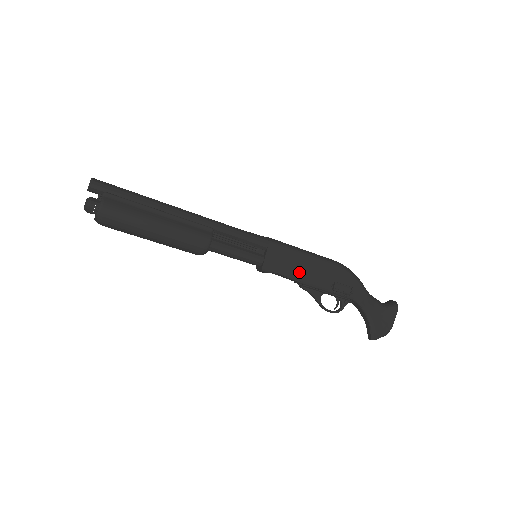
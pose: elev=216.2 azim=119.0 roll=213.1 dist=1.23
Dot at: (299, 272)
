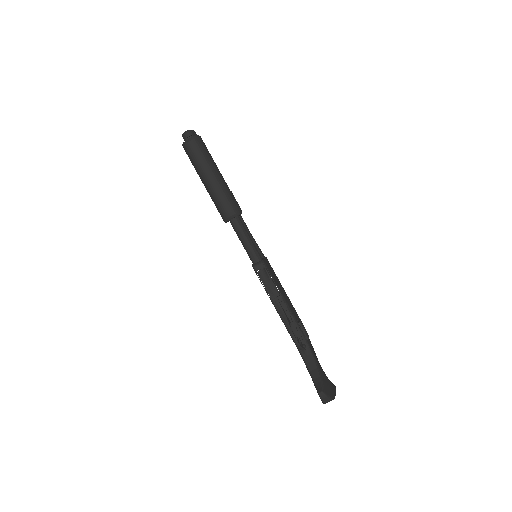
Dot at: (280, 289)
